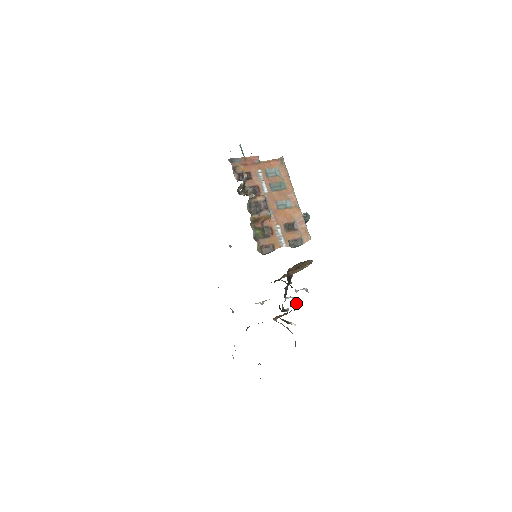
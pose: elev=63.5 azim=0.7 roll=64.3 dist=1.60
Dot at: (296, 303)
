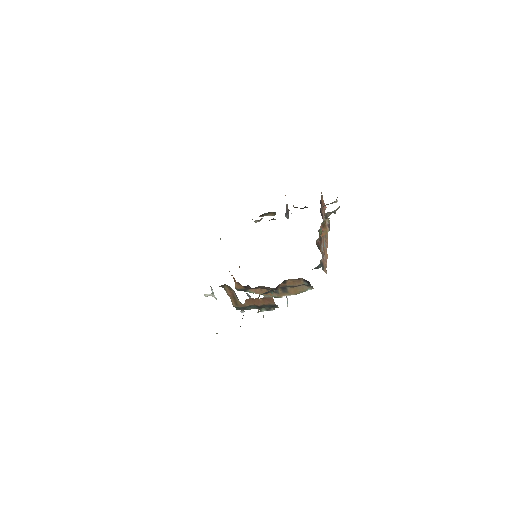
Dot at: (258, 310)
